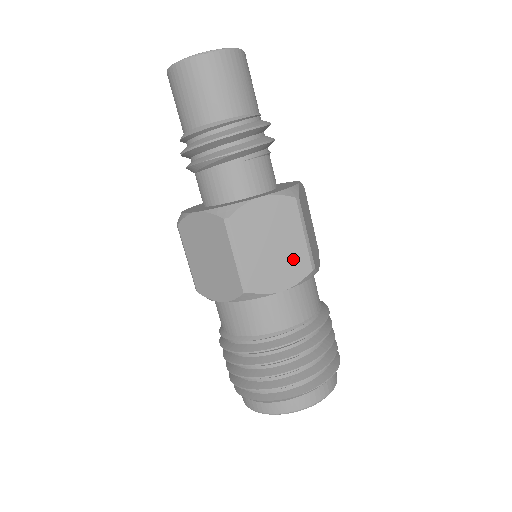
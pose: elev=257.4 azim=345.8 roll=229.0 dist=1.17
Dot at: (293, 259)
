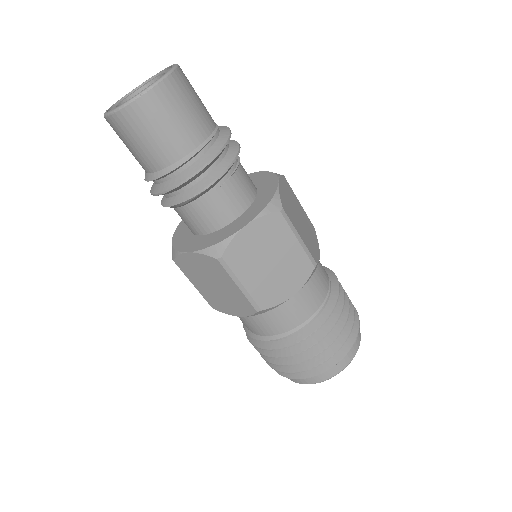
Dot at: (294, 266)
